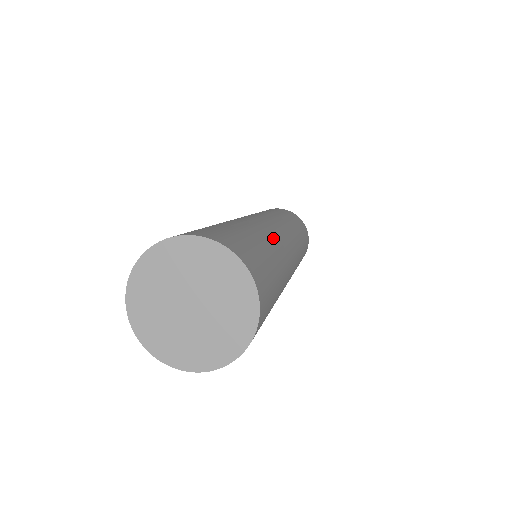
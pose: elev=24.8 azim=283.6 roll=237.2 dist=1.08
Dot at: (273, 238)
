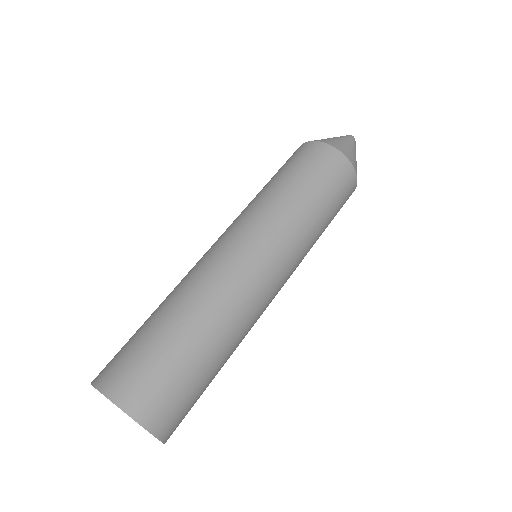
Dot at: (202, 297)
